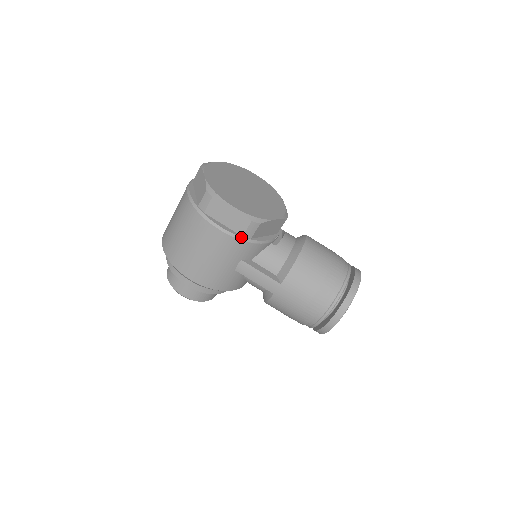
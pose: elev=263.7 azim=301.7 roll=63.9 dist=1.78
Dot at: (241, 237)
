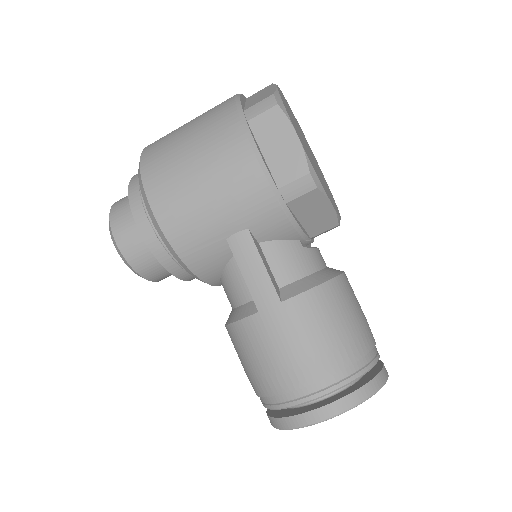
Dot at: (276, 188)
